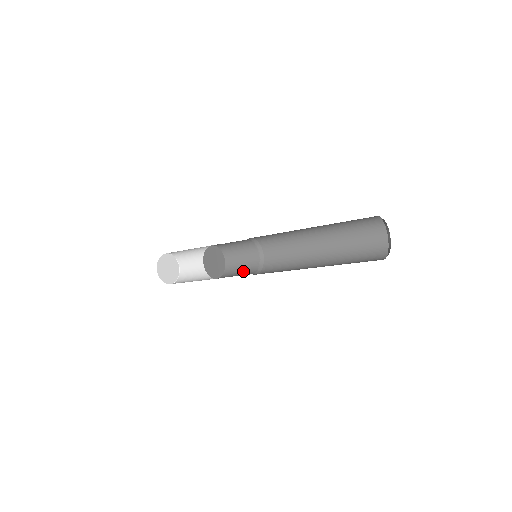
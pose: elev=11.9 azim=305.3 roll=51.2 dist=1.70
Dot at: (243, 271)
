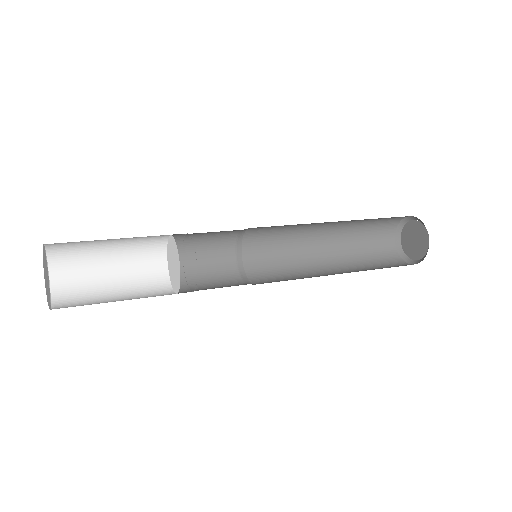
Dot at: (210, 253)
